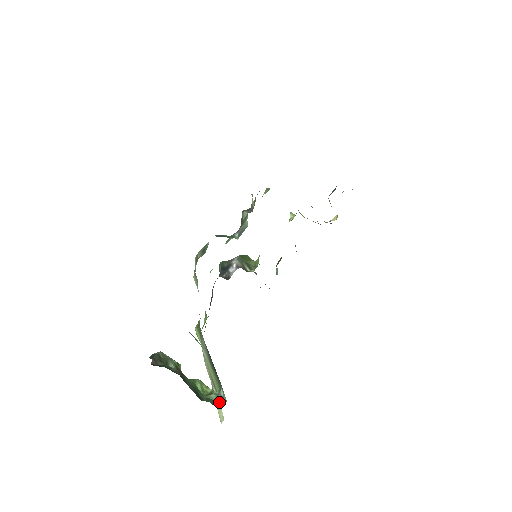
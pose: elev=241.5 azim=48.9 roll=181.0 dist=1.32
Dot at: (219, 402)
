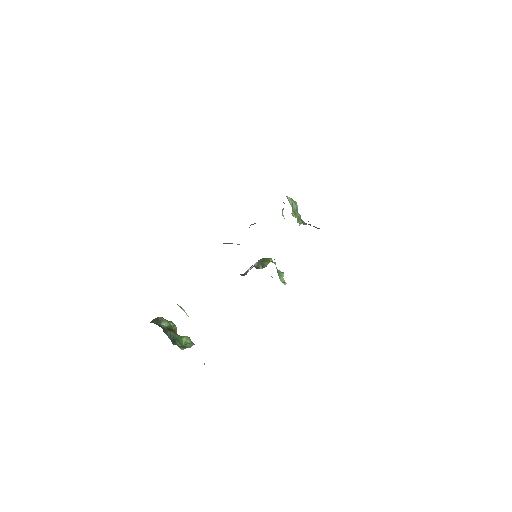
Dot at: (187, 347)
